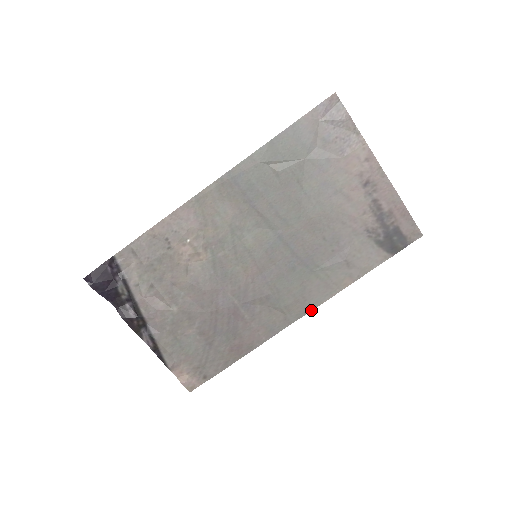
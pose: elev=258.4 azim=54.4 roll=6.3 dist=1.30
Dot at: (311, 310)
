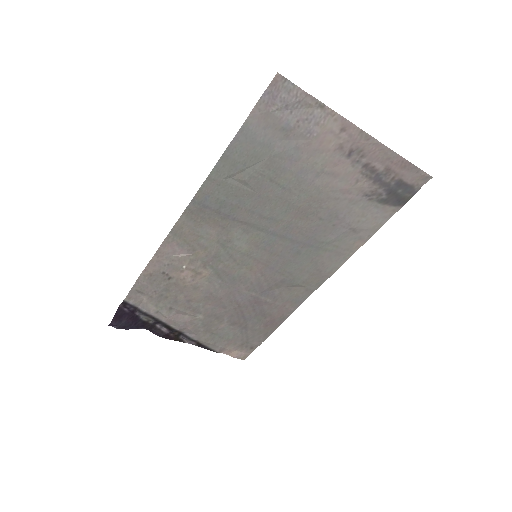
Dot at: (329, 276)
